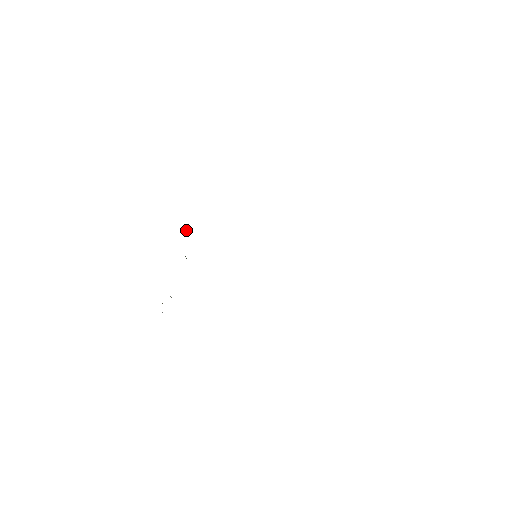
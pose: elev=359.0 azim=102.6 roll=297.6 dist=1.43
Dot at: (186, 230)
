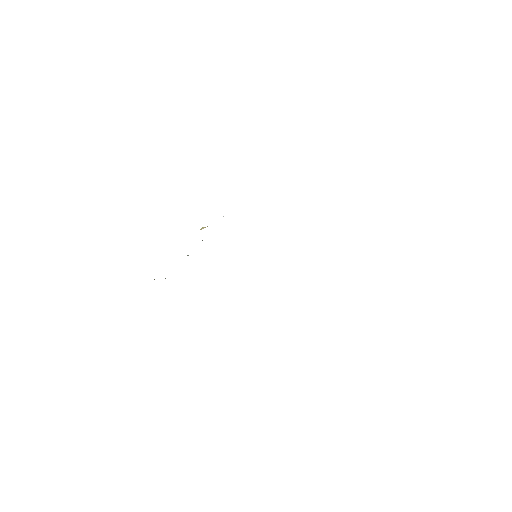
Dot at: (201, 228)
